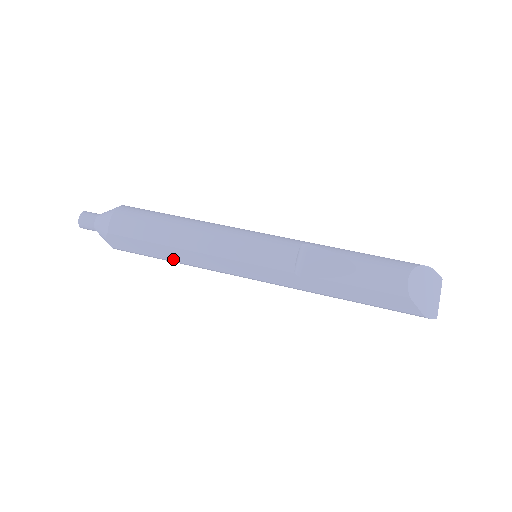
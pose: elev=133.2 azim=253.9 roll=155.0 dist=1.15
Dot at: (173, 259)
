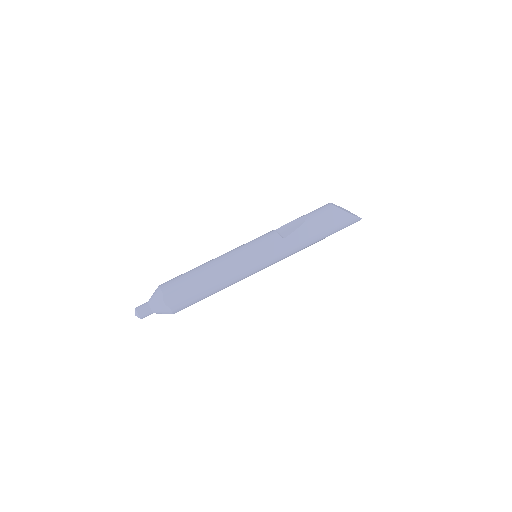
Dot at: (212, 284)
